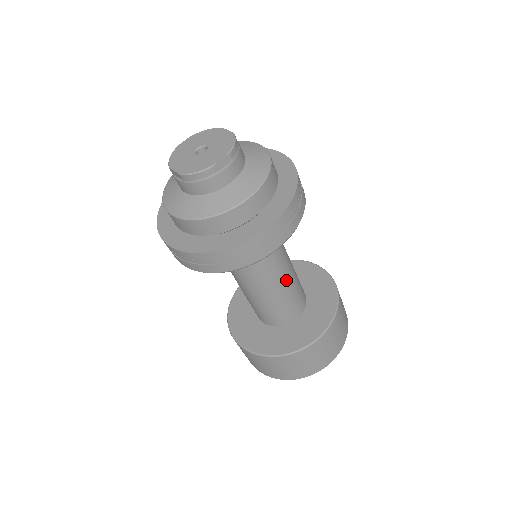
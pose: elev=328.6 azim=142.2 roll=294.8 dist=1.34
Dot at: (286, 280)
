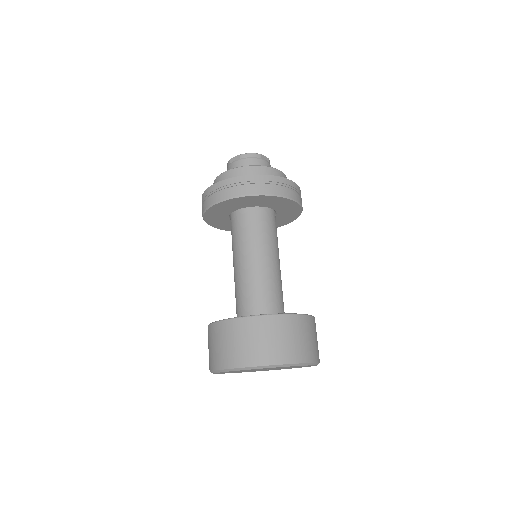
Dot at: (278, 271)
